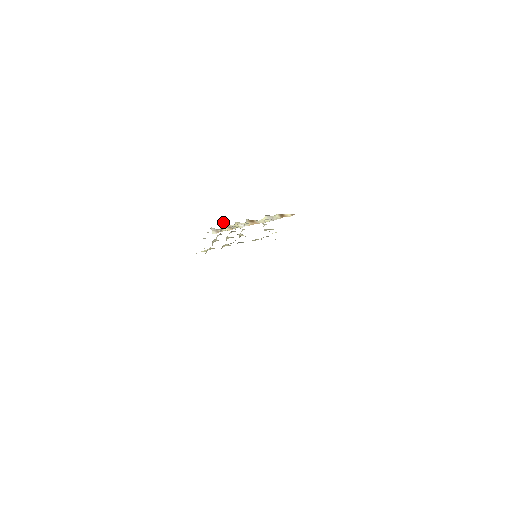
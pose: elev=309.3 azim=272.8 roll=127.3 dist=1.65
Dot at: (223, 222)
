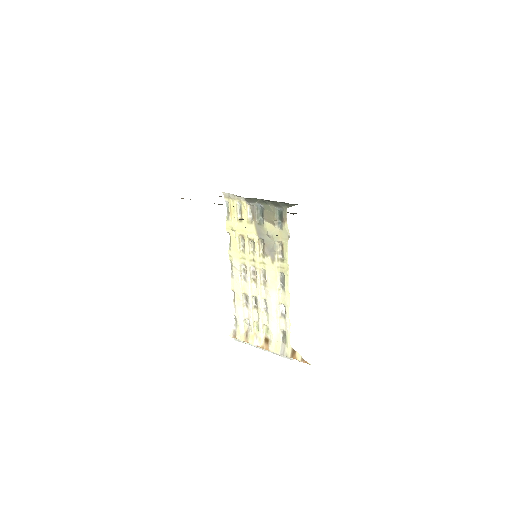
Dot at: (248, 320)
